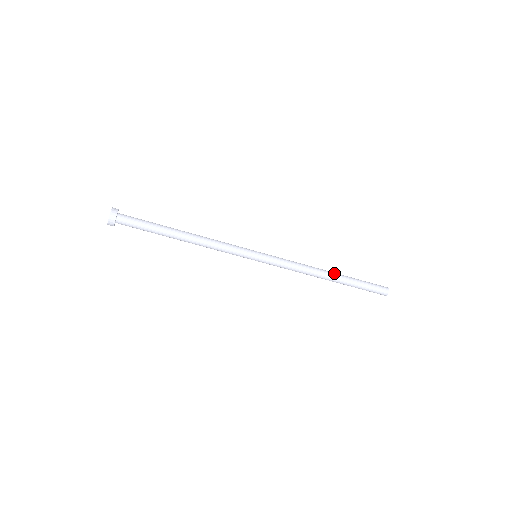
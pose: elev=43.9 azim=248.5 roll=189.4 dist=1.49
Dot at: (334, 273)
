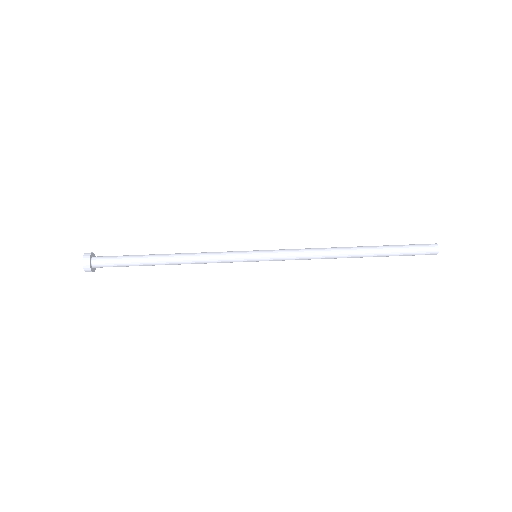
Dot at: (358, 248)
